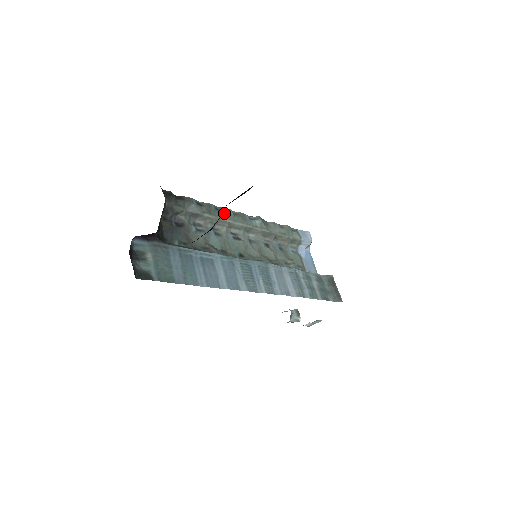
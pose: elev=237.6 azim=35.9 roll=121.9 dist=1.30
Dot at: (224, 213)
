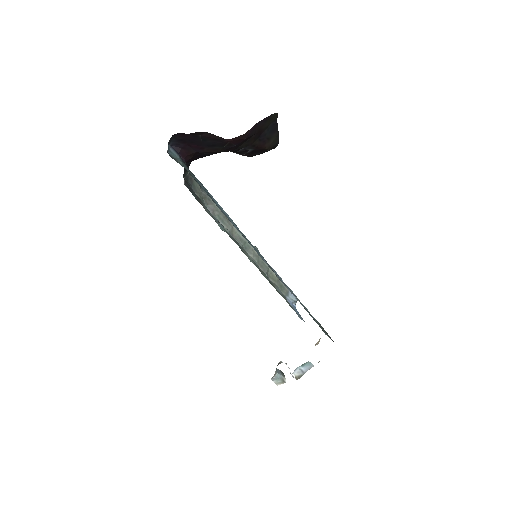
Dot at: occluded
